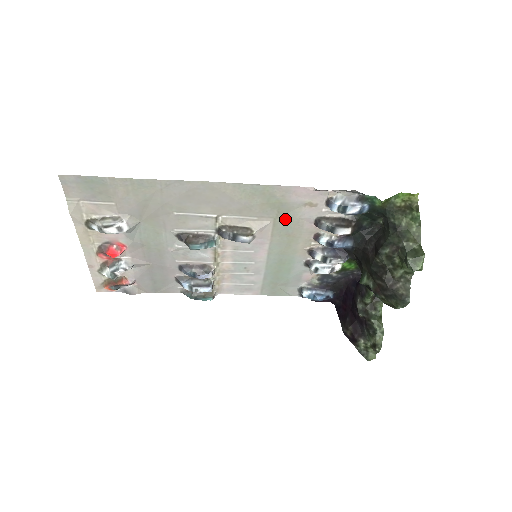
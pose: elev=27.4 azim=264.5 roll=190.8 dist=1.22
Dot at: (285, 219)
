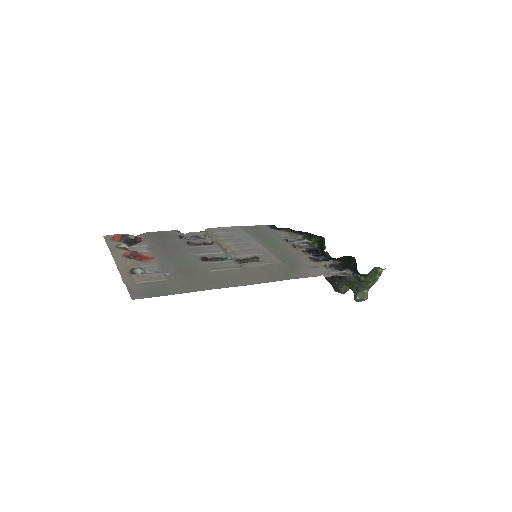
Dot at: (291, 262)
